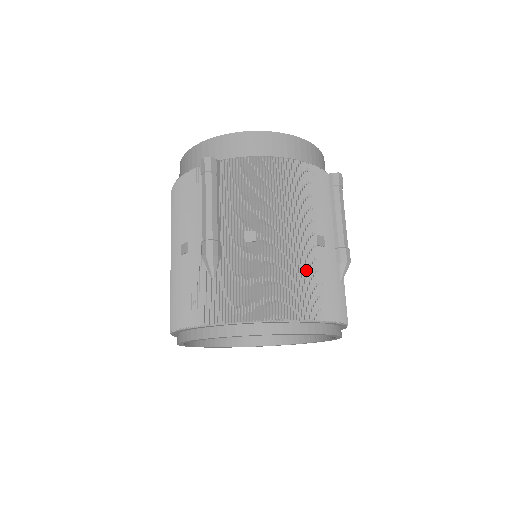
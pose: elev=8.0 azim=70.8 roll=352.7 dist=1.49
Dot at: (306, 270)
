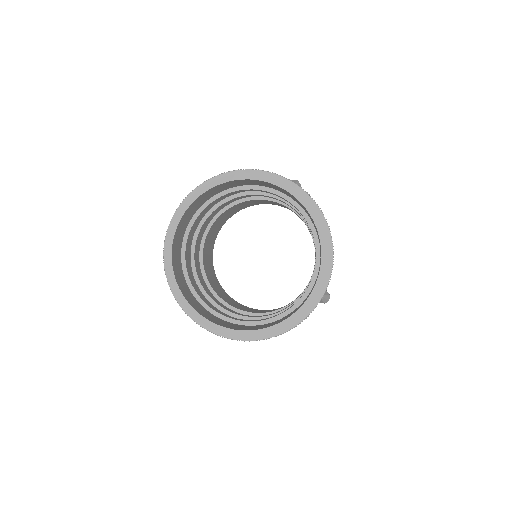
Dot at: occluded
